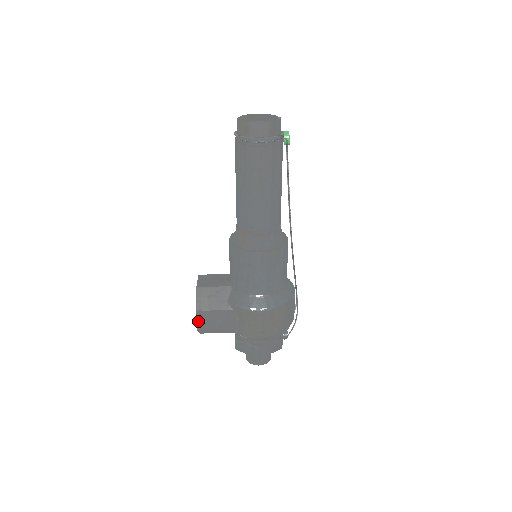
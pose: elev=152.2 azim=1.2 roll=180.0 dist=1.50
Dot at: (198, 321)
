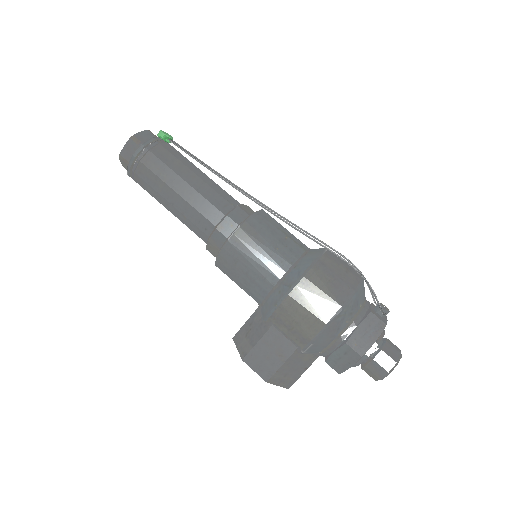
Dot at: (256, 370)
